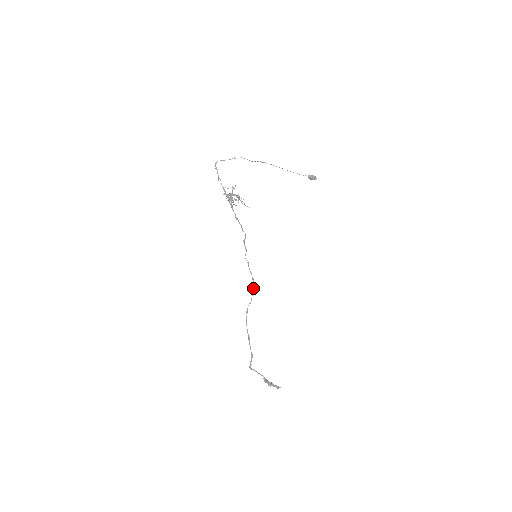
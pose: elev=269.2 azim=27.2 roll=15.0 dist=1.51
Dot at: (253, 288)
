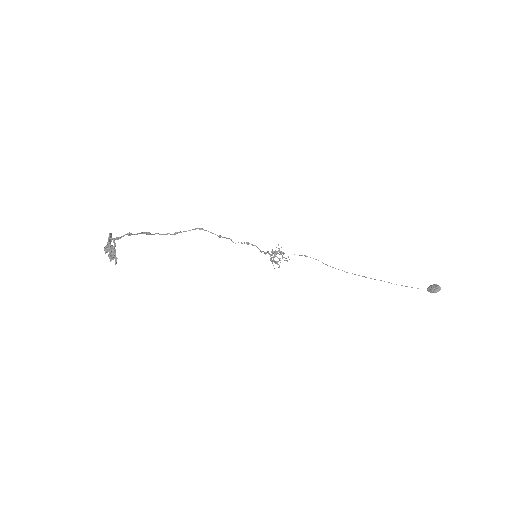
Dot at: occluded
